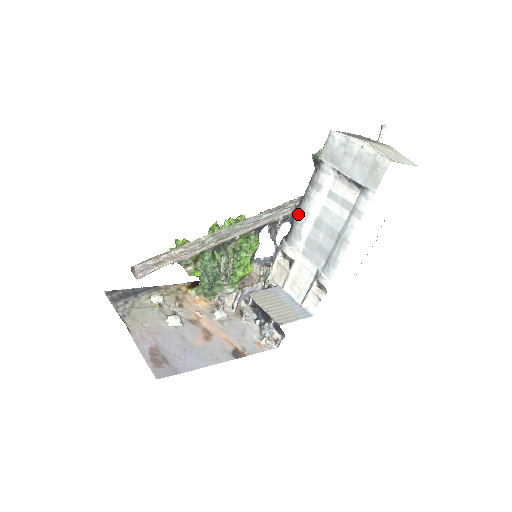
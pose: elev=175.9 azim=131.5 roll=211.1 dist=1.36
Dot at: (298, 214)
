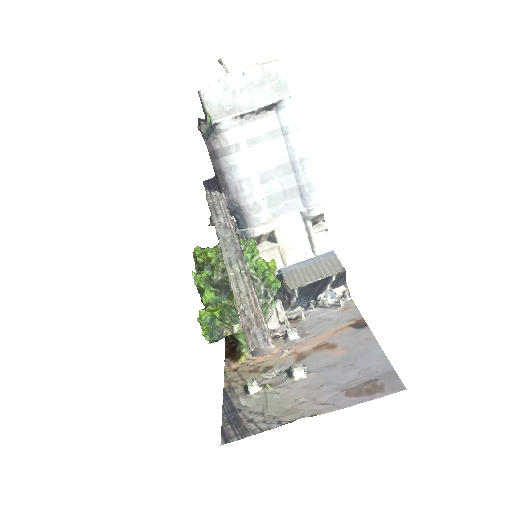
Dot at: (237, 192)
